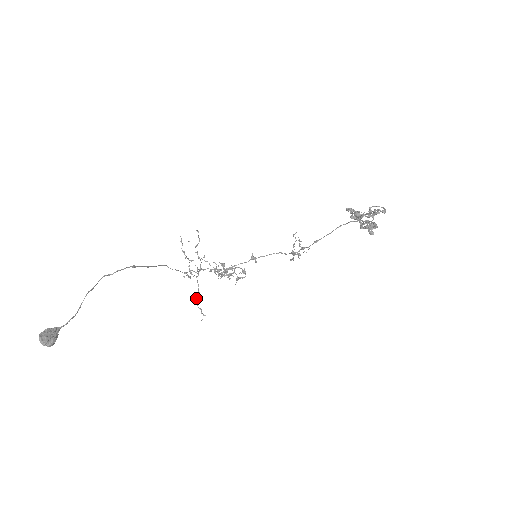
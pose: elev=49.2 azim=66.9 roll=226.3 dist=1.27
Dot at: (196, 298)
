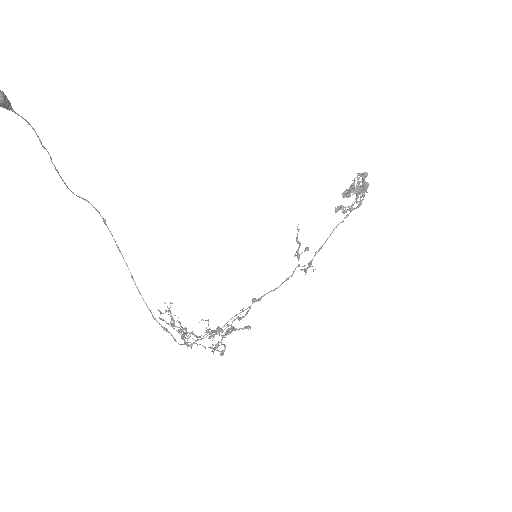
Dot at: (184, 333)
